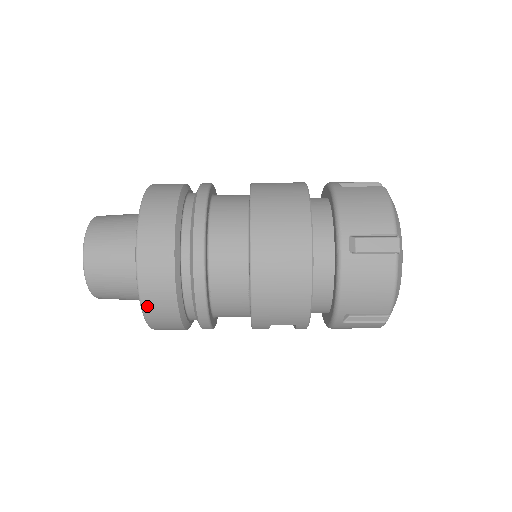
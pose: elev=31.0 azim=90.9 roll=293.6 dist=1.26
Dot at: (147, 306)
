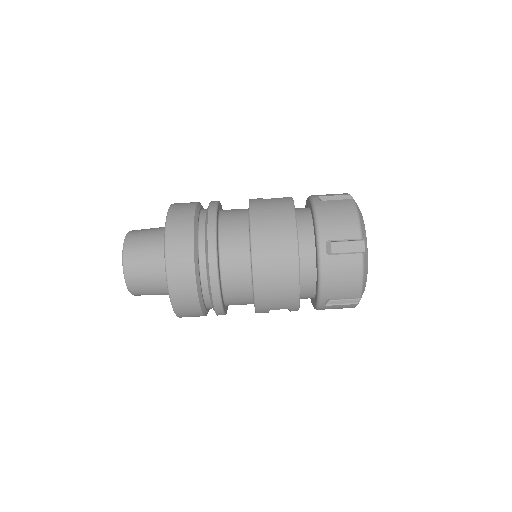
Dot at: (175, 301)
